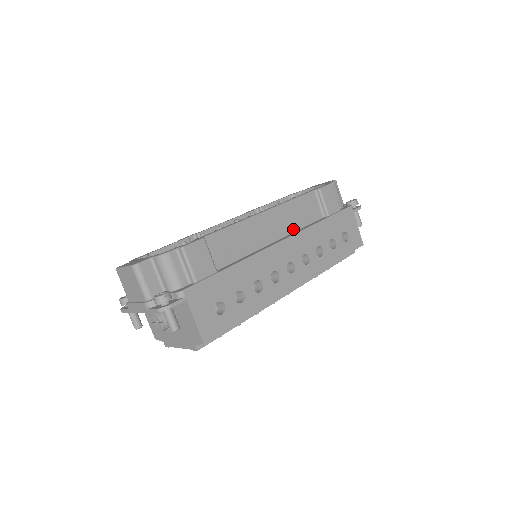
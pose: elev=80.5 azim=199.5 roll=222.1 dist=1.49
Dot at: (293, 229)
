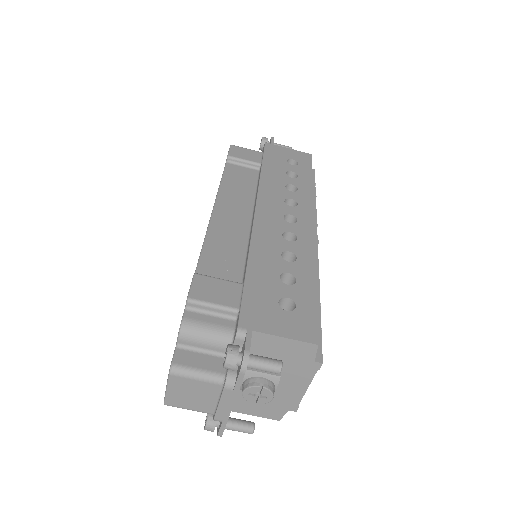
Dot at: (251, 199)
